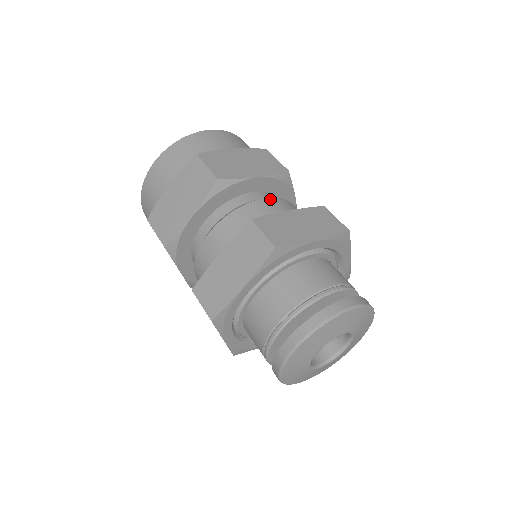
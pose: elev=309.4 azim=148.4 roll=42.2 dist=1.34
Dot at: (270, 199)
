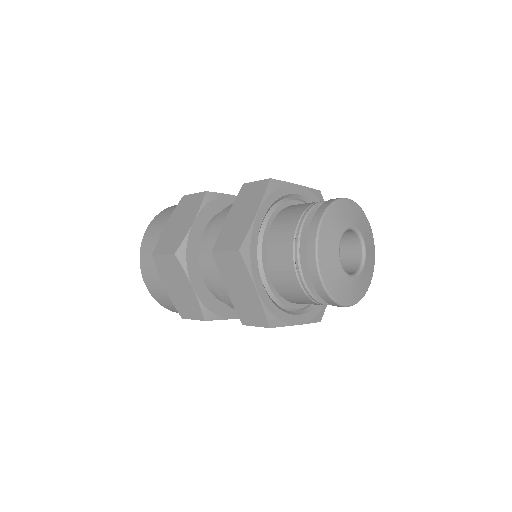
Dot at: occluded
